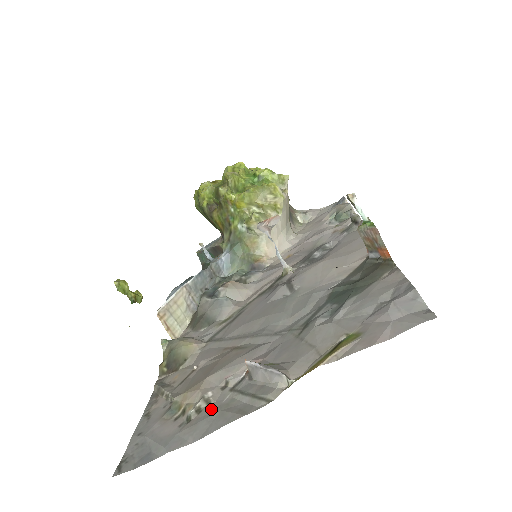
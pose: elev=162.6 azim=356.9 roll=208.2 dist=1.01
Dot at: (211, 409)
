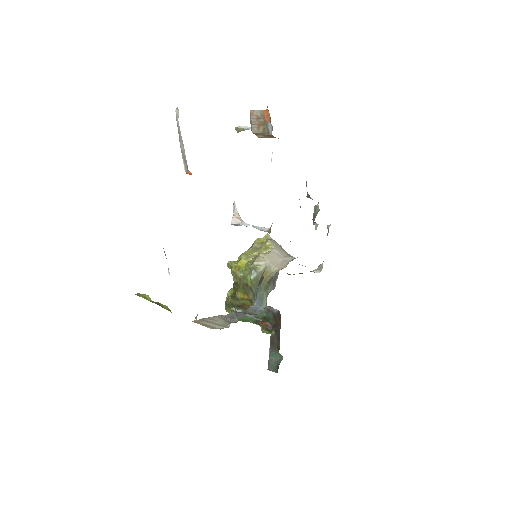
Dot at: occluded
